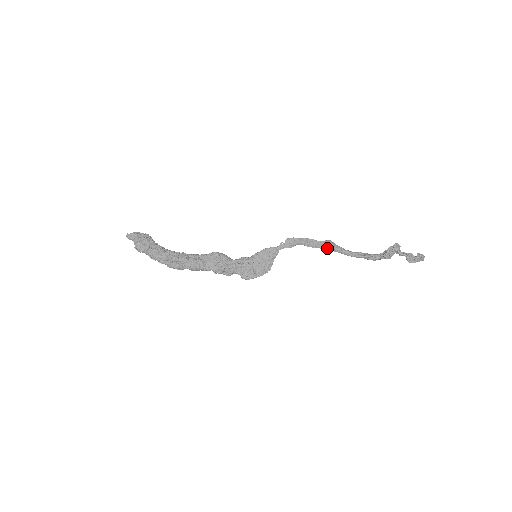
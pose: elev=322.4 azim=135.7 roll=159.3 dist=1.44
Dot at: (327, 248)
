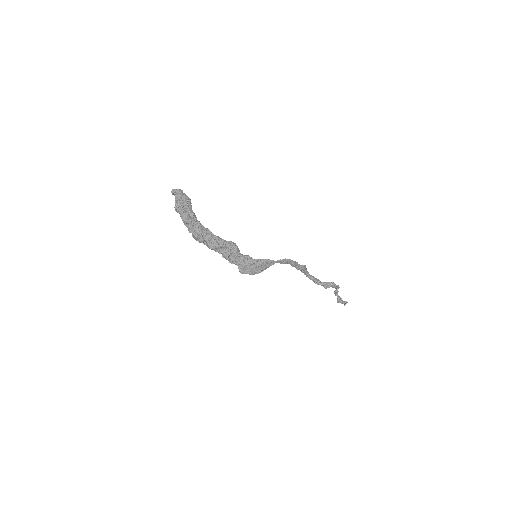
Dot at: (300, 270)
